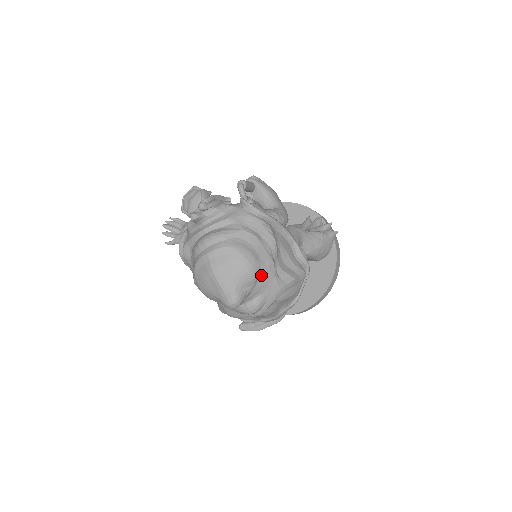
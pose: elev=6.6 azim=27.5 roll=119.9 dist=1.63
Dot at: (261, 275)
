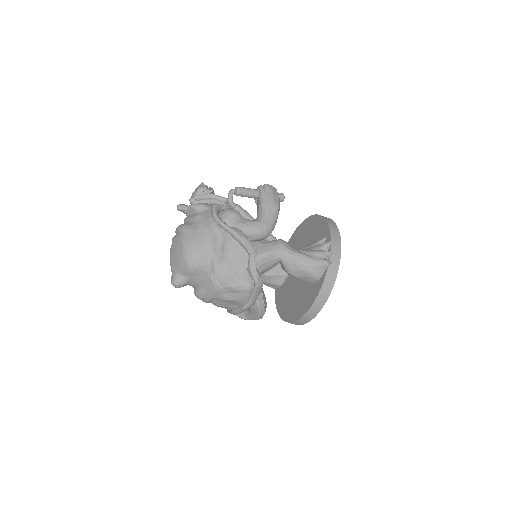
Dot at: (197, 271)
